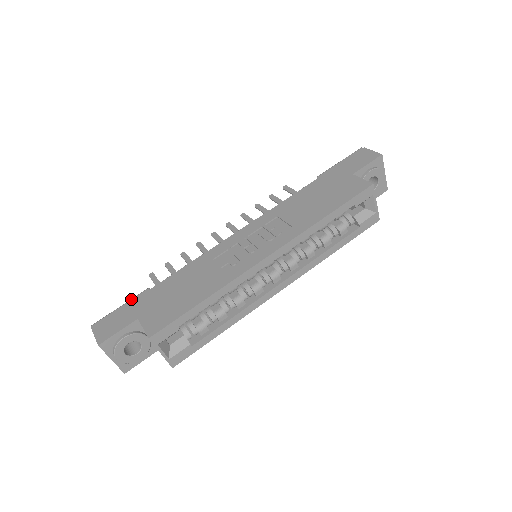
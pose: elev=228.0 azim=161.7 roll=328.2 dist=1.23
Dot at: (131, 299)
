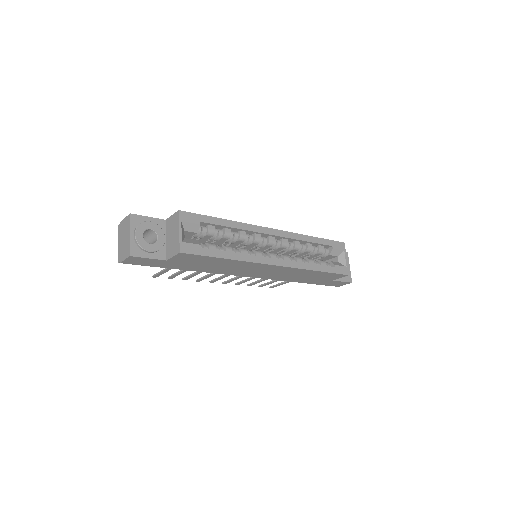
Dot at: occluded
